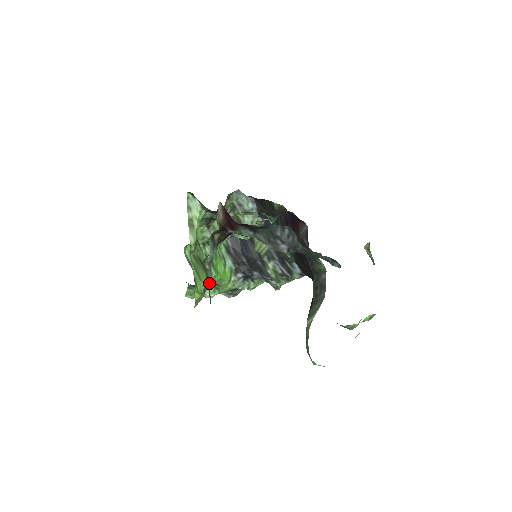
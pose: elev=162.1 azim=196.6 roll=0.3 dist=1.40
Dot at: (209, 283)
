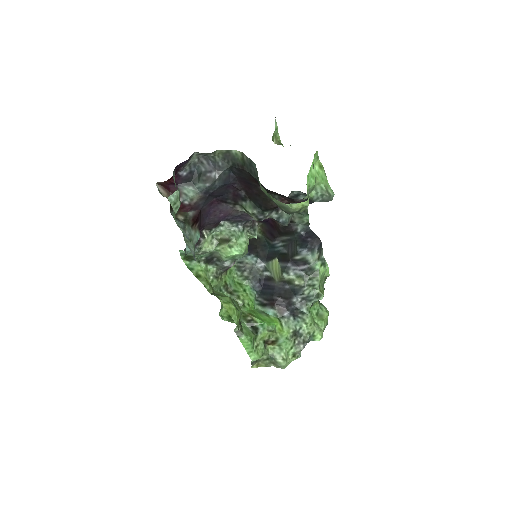
Dot at: (259, 330)
